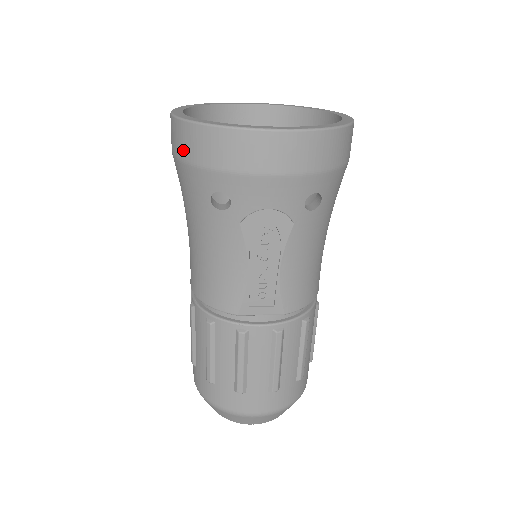
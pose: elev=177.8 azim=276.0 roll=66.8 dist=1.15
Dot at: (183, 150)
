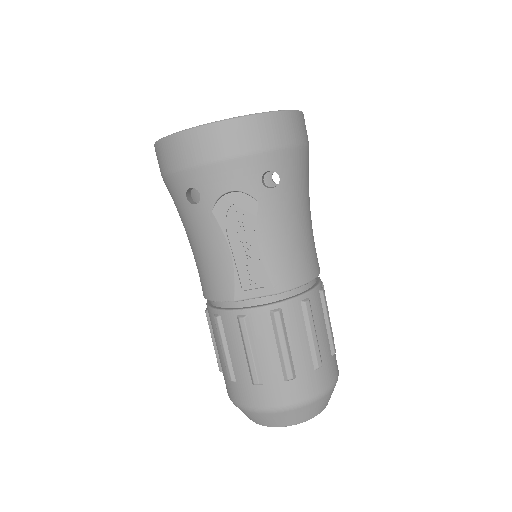
Dot at: (161, 166)
